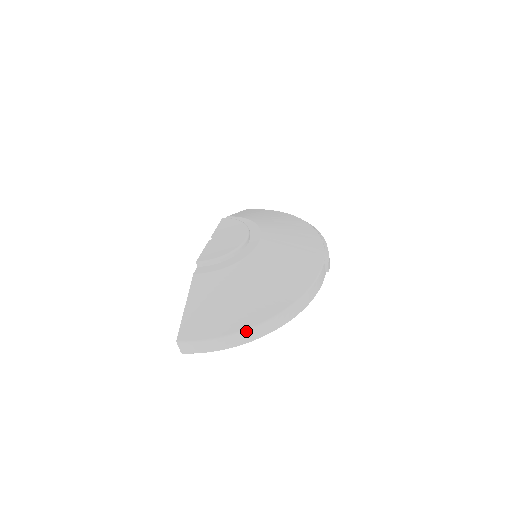
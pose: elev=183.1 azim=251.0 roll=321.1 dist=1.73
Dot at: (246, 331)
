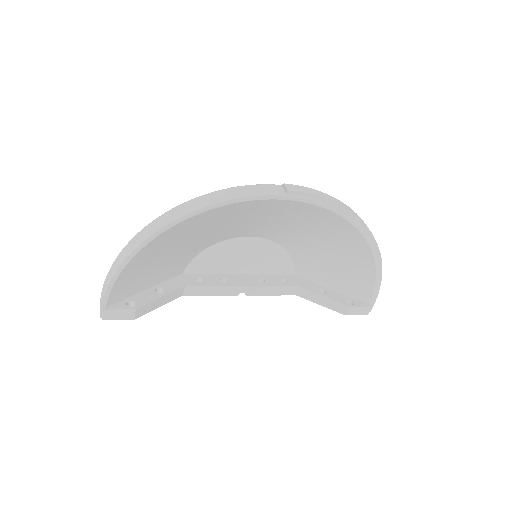
Dot at: (129, 243)
